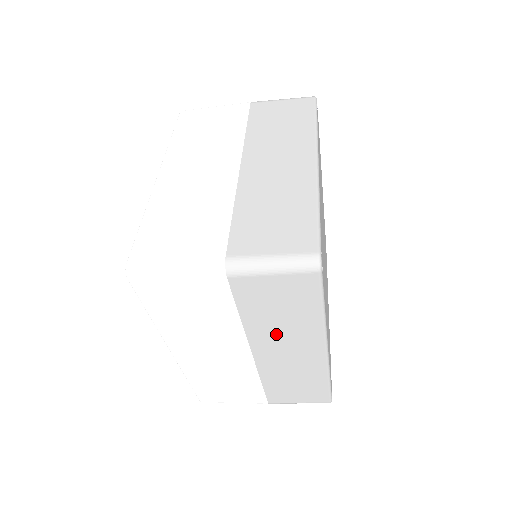
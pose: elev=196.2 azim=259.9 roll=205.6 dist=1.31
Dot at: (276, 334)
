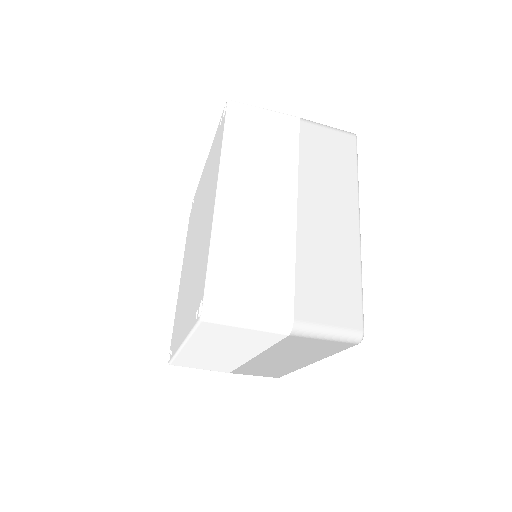
Dot at: (322, 189)
